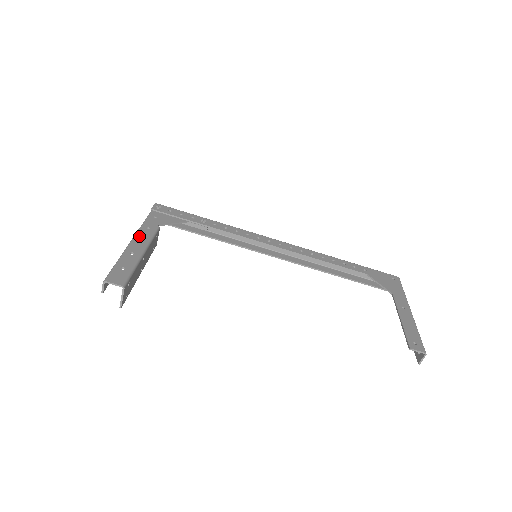
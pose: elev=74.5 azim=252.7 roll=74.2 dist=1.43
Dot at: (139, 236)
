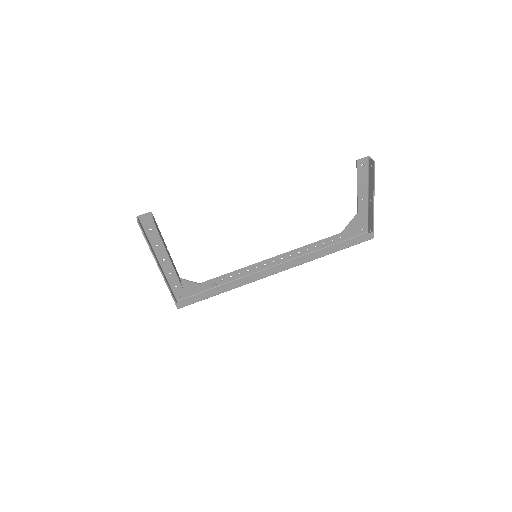
Dot at: (162, 264)
